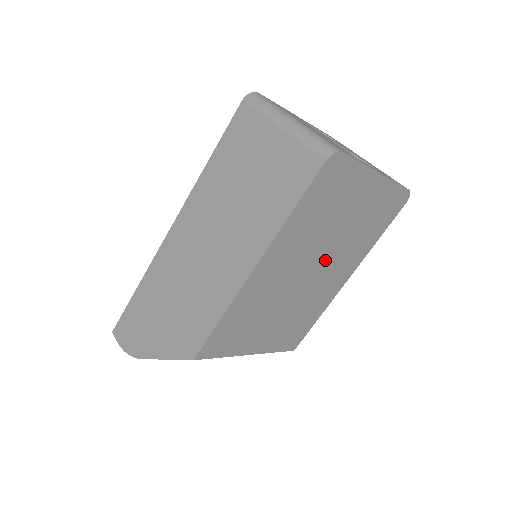
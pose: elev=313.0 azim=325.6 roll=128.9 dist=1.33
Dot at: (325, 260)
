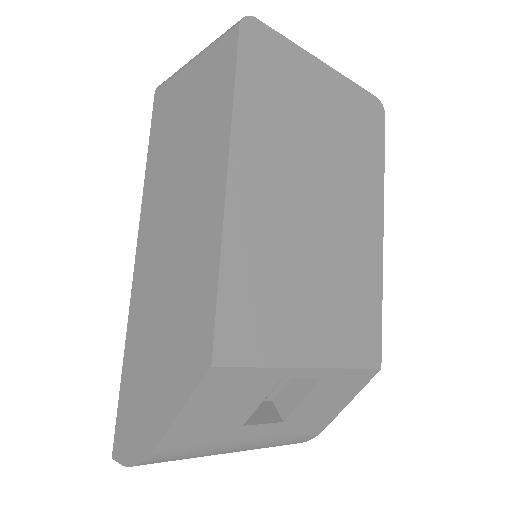
Dot at: (329, 189)
